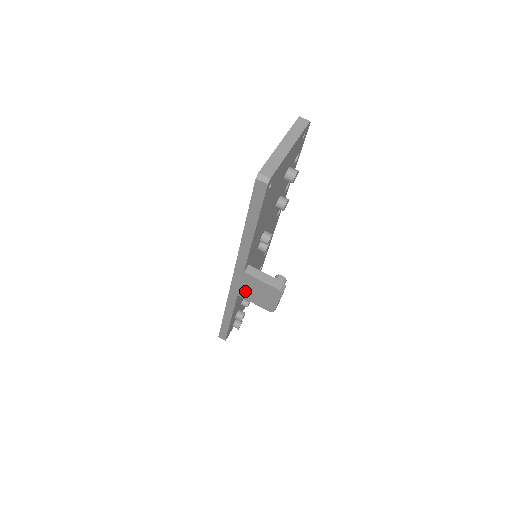
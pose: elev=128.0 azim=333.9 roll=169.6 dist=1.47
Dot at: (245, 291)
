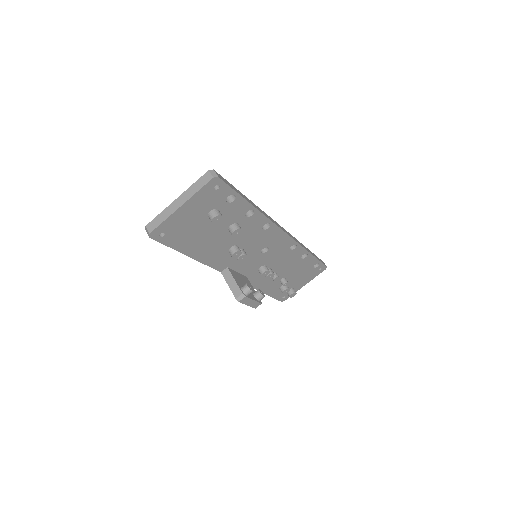
Dot at: occluded
